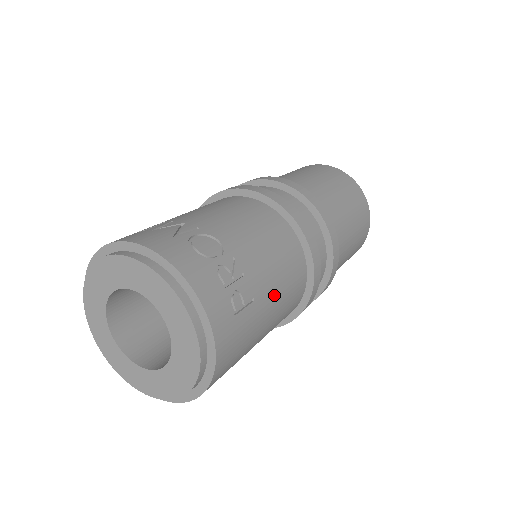
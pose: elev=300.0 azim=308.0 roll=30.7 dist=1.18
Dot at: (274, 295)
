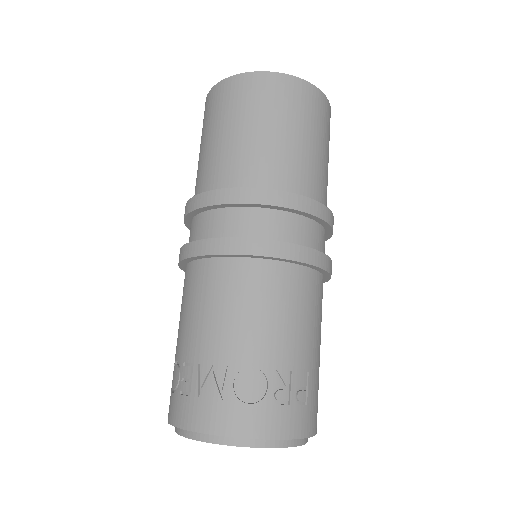
Dot at: (314, 339)
